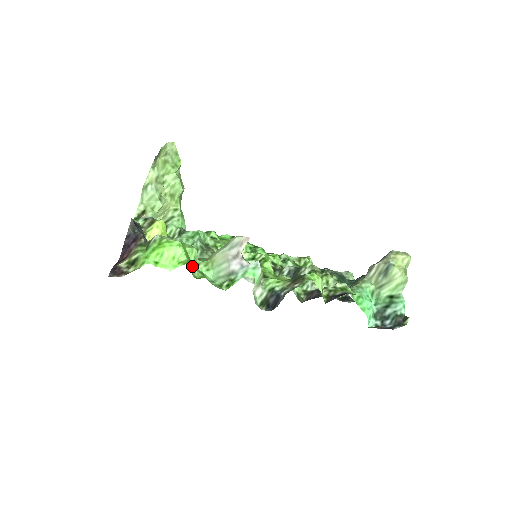
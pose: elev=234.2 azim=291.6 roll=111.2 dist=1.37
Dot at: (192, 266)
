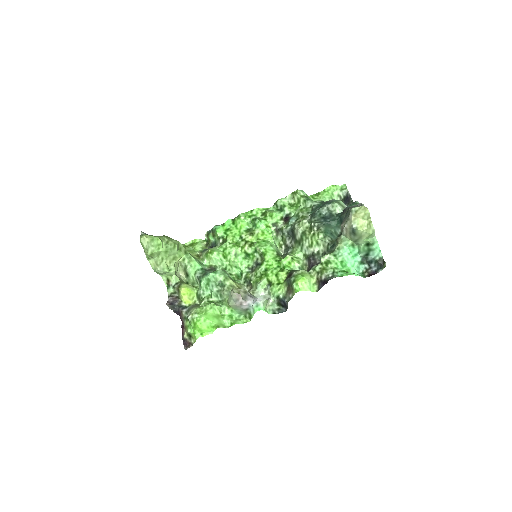
Dot at: (221, 319)
